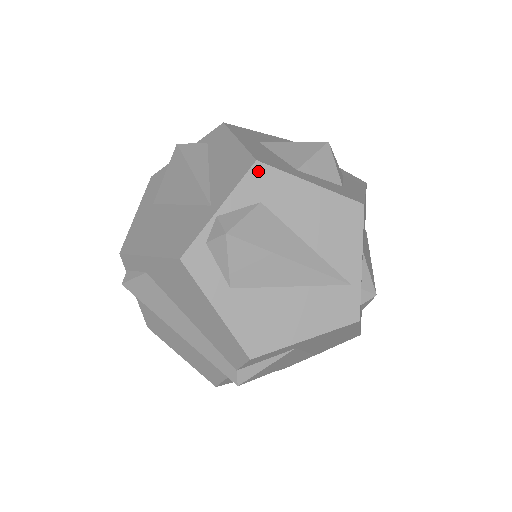
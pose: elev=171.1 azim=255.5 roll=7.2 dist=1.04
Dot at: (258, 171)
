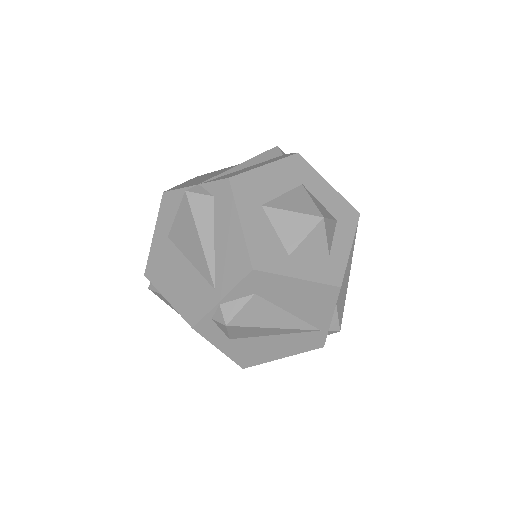
Dot at: (254, 276)
